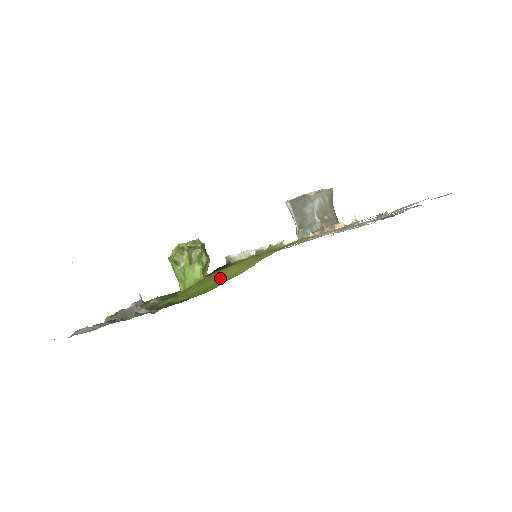
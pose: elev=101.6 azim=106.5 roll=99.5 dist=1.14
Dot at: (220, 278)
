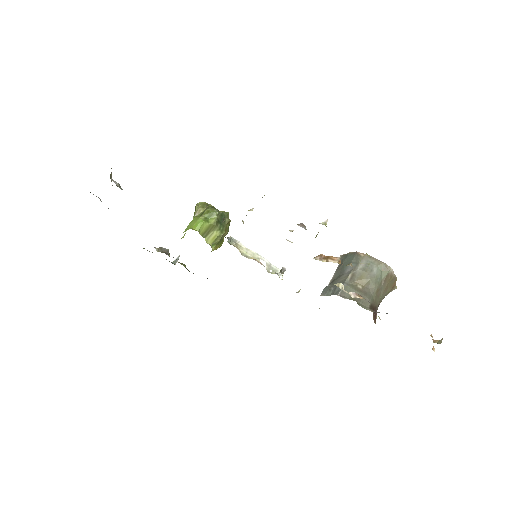
Dot at: occluded
